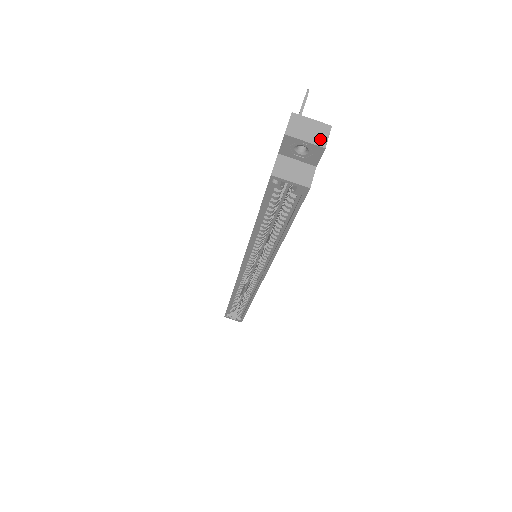
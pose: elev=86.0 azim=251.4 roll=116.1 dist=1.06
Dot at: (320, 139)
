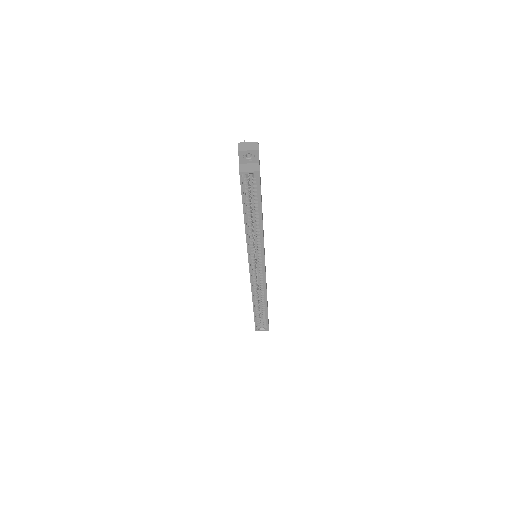
Dot at: (255, 148)
